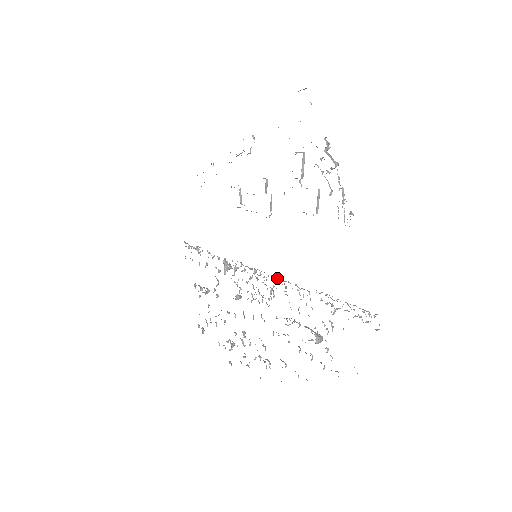
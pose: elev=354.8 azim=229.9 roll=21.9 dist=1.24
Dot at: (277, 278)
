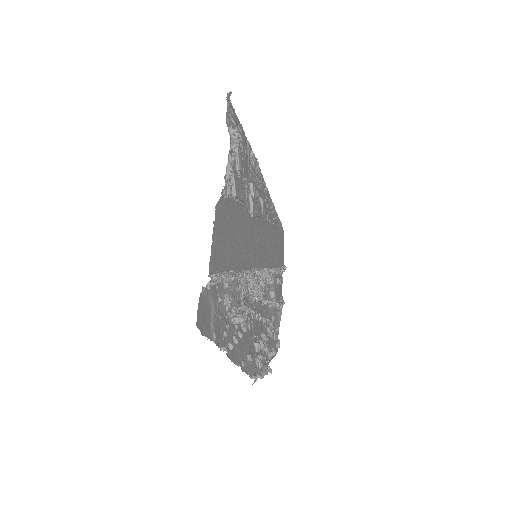
Dot at: (251, 270)
